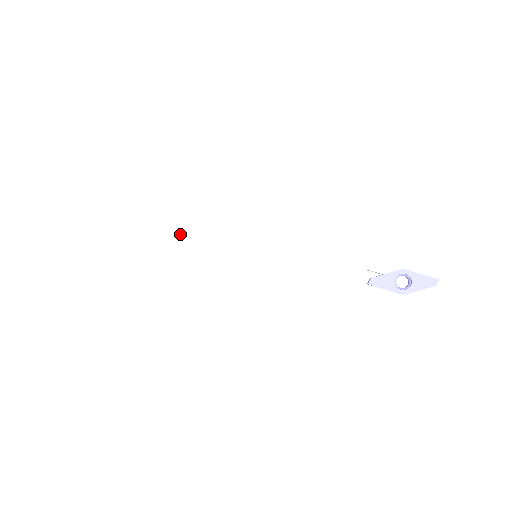
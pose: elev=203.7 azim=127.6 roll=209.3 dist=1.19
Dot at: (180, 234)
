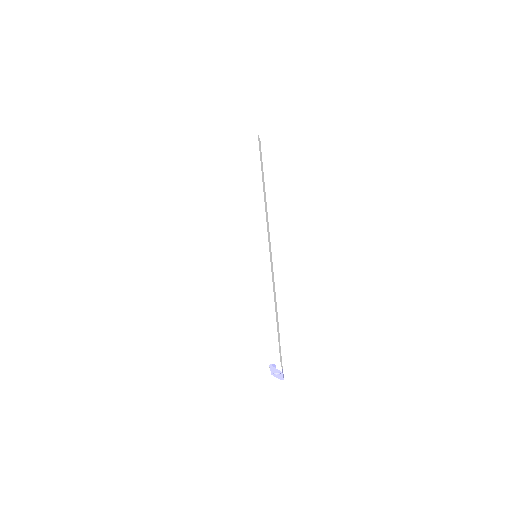
Dot at: (243, 159)
